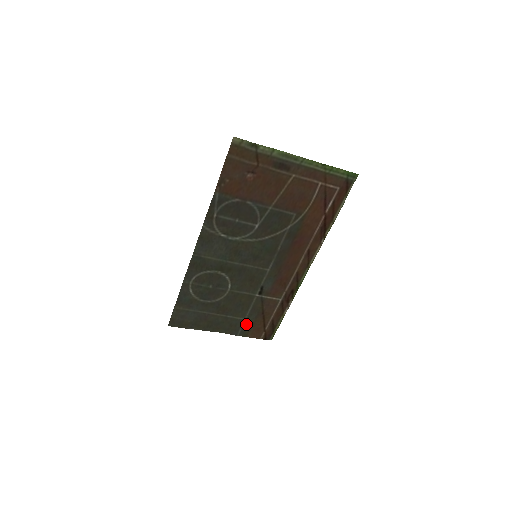
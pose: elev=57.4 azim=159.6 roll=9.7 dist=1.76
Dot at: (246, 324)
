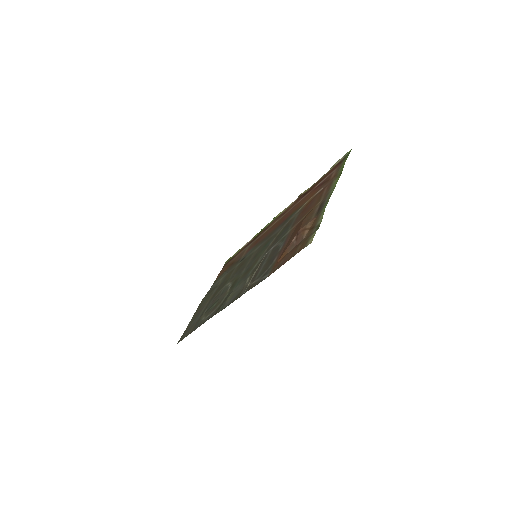
Dot at: (219, 279)
